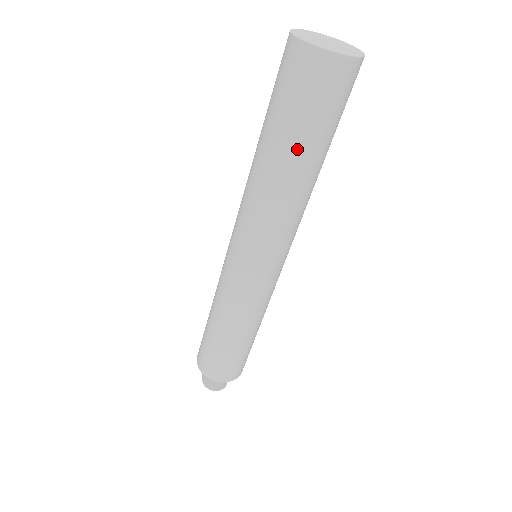
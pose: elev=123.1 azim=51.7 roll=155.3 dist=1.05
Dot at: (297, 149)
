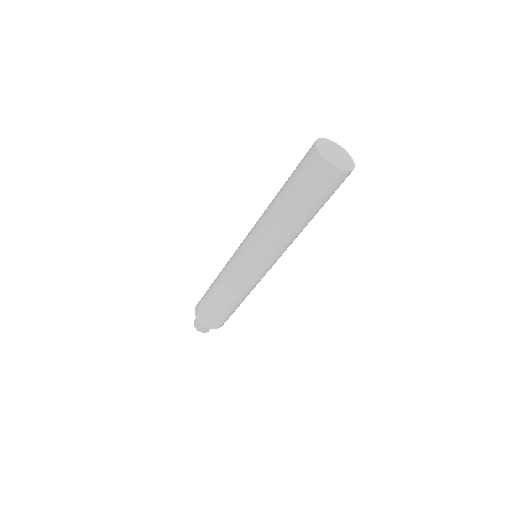
Dot at: (306, 211)
